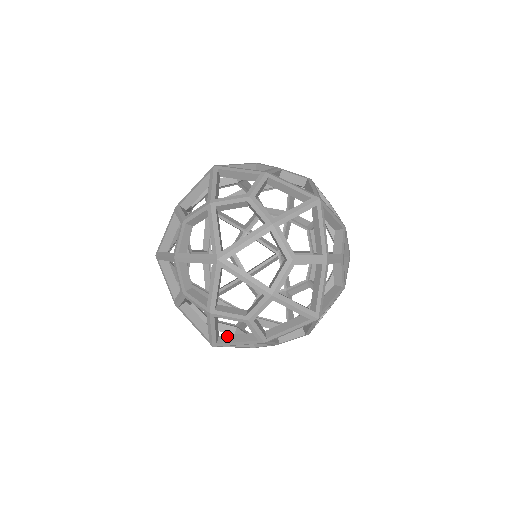
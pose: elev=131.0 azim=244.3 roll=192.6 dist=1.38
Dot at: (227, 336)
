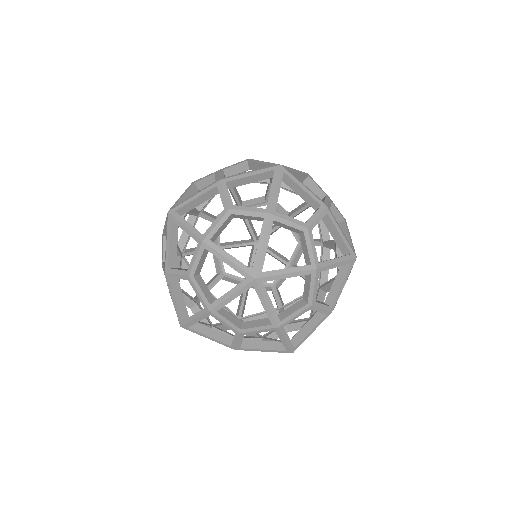
Dot at: (297, 335)
